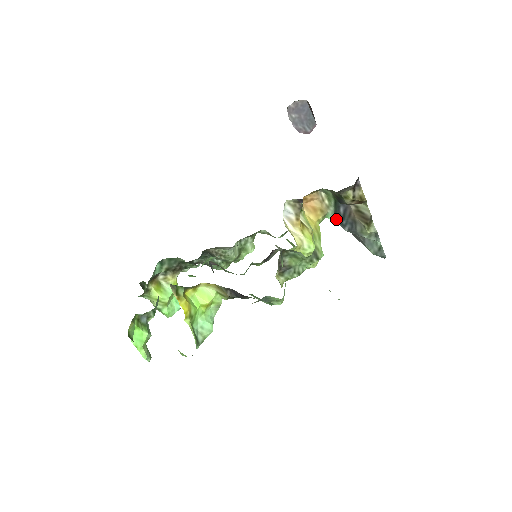
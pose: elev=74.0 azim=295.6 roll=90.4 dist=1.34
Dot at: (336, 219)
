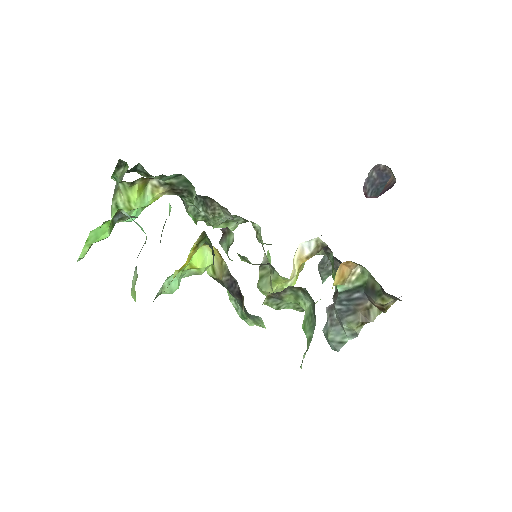
Dot at: (342, 294)
